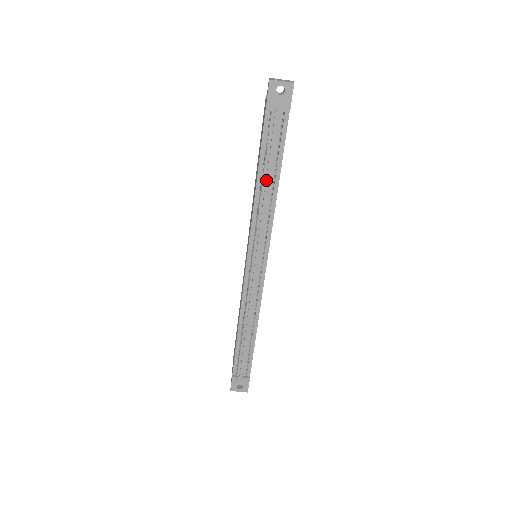
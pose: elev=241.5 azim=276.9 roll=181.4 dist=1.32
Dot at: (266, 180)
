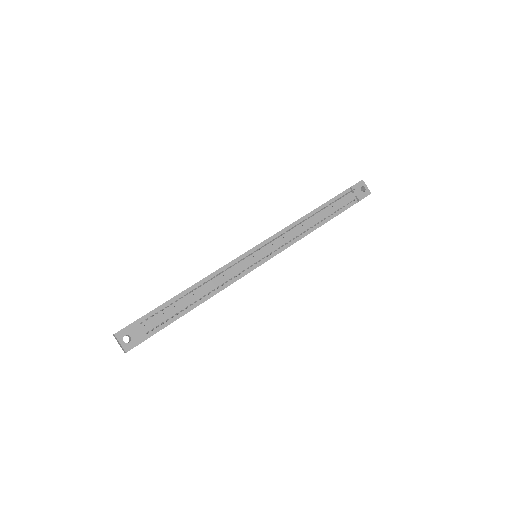
Dot at: (318, 216)
